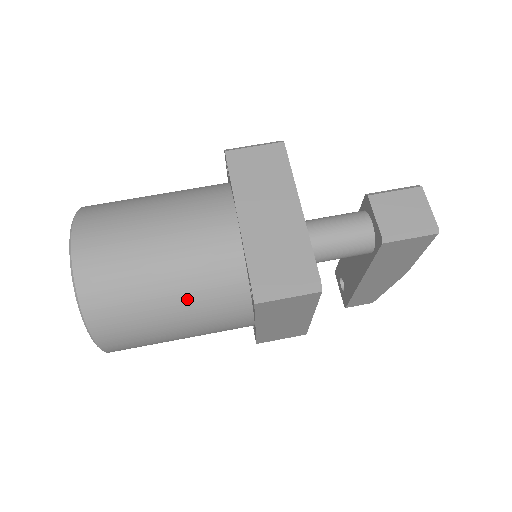
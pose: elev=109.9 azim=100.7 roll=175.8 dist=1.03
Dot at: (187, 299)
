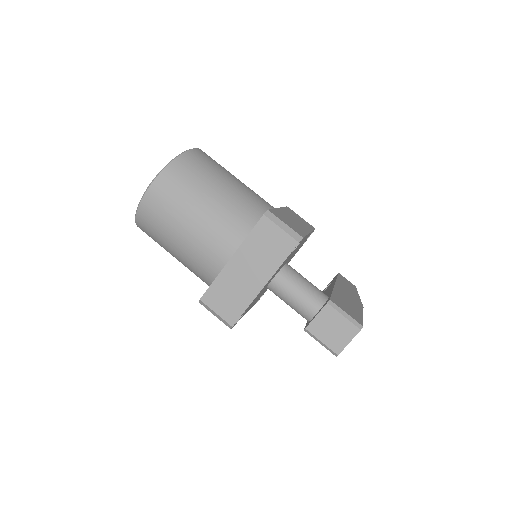
Dot at: (183, 260)
